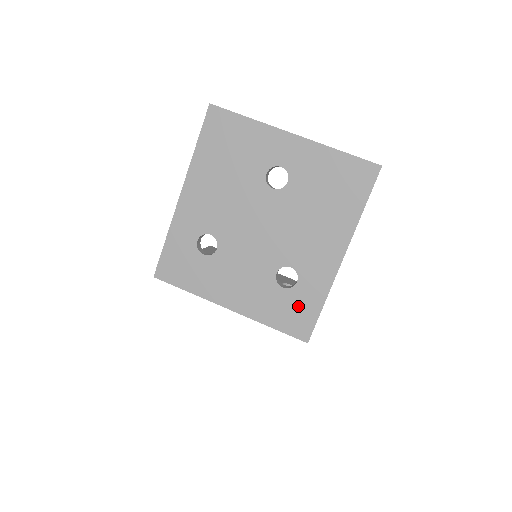
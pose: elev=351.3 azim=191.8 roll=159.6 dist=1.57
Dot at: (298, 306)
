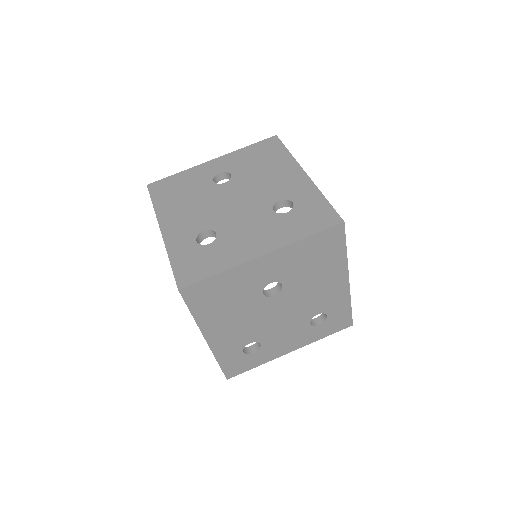
Dot at: (310, 212)
